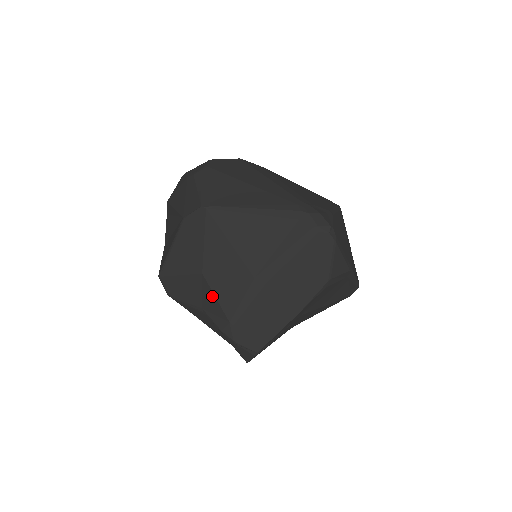
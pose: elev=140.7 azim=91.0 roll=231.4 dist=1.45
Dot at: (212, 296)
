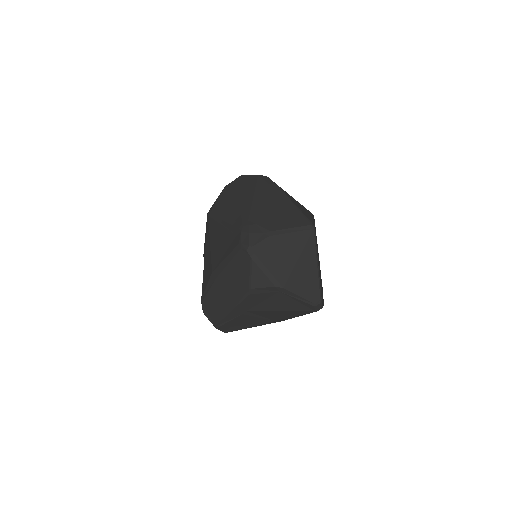
Dot at: occluded
